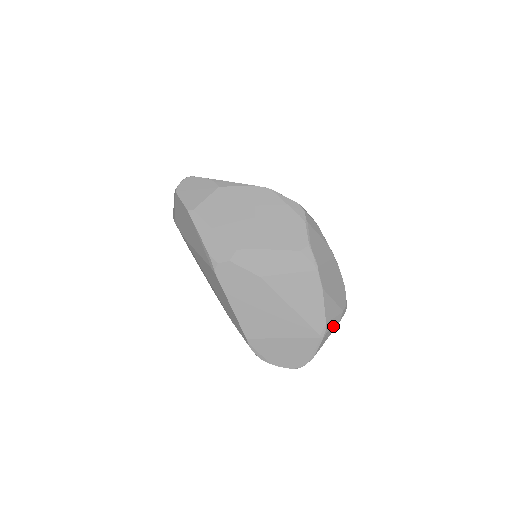
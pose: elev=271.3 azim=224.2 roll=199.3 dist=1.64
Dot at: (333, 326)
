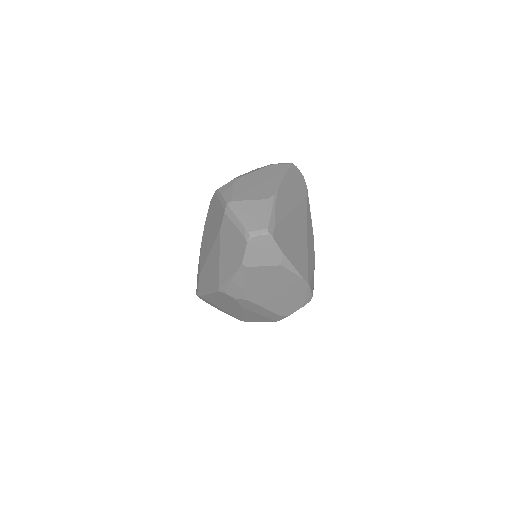
Dot at: occluded
